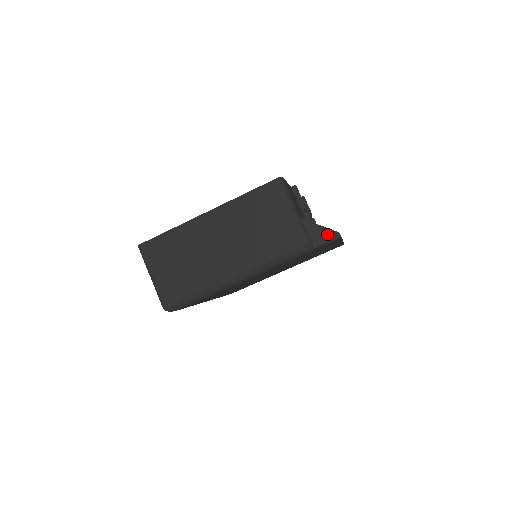
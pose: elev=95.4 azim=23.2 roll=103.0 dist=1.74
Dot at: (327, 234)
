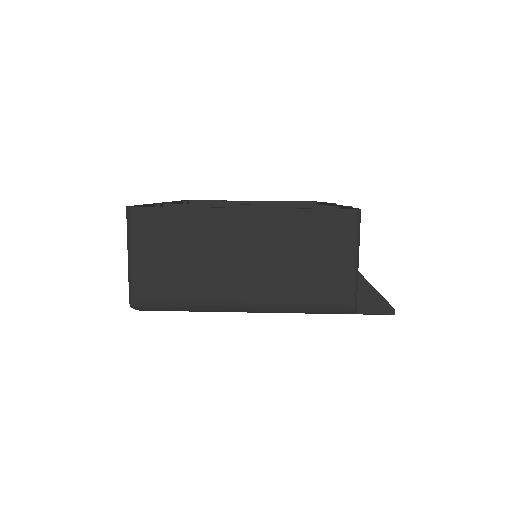
Dot at: (380, 304)
